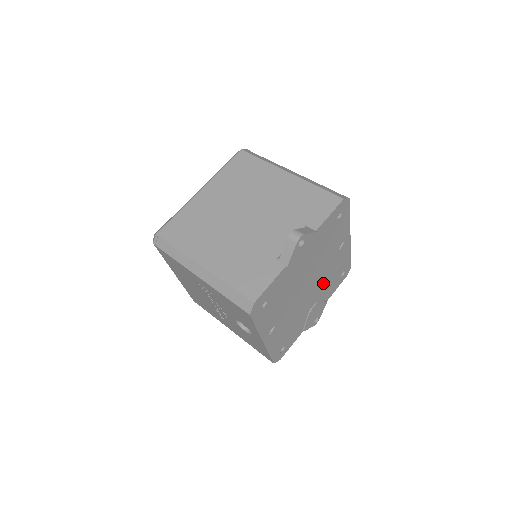
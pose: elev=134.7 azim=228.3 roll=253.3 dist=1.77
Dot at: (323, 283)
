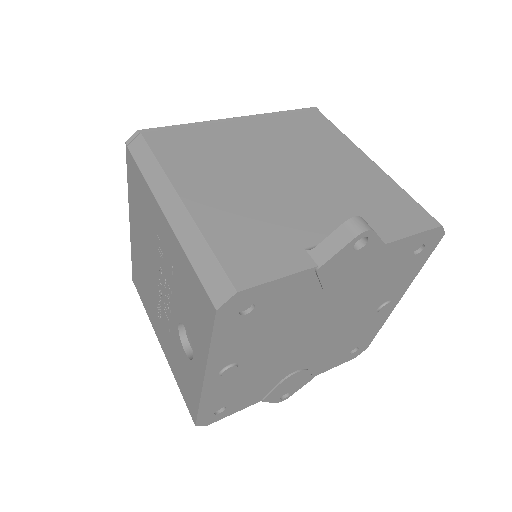
Dot at: (329, 345)
